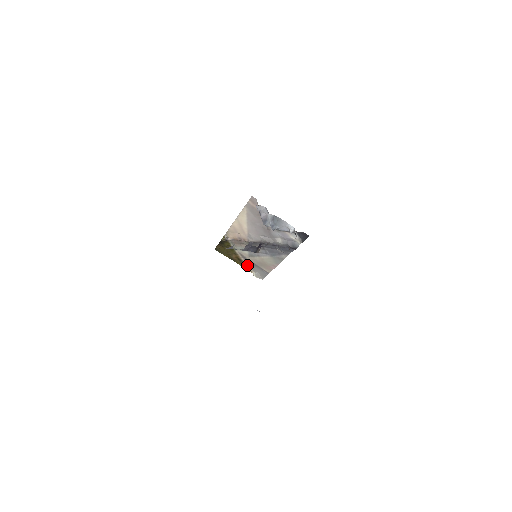
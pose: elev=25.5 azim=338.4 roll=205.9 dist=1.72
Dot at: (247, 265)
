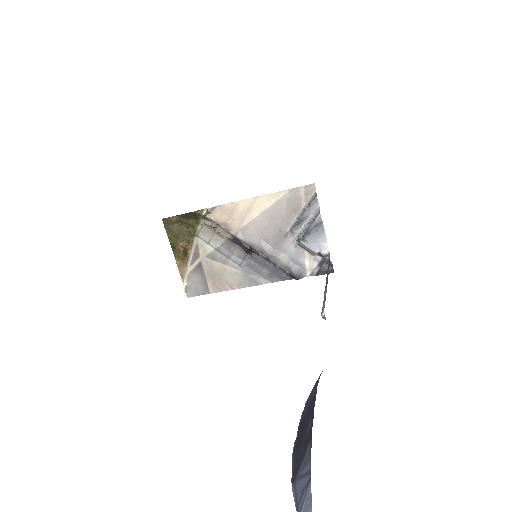
Dot at: (188, 266)
